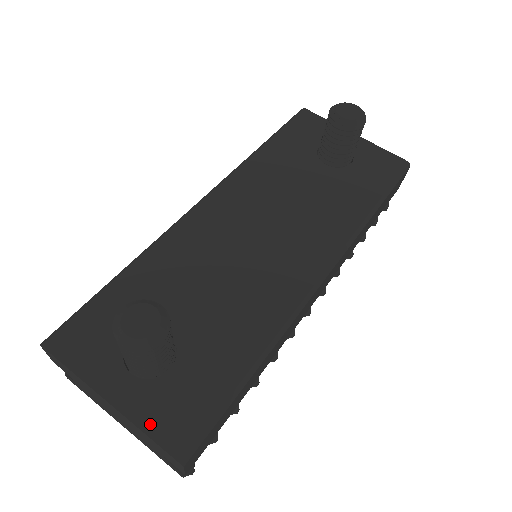
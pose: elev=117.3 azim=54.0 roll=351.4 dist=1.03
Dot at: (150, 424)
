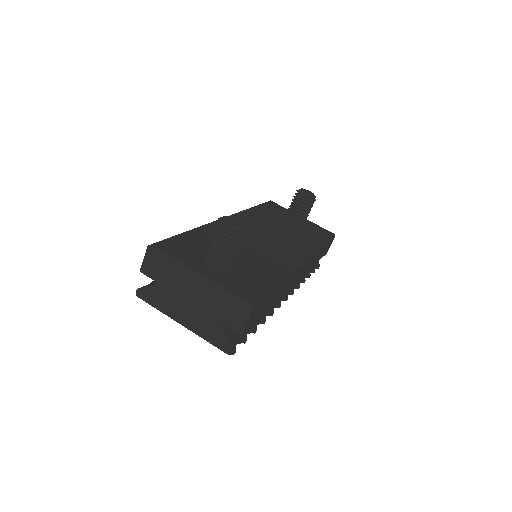
Dot at: (229, 287)
